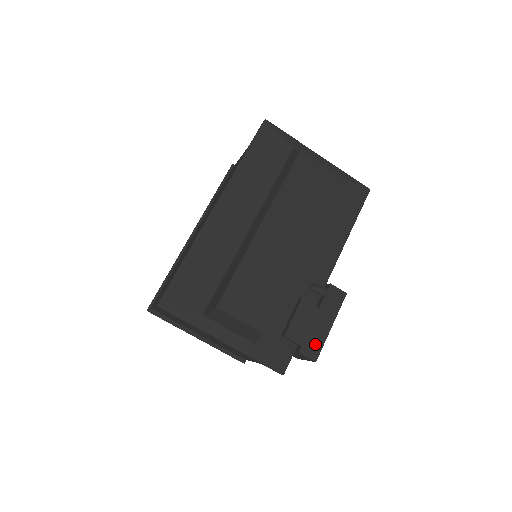
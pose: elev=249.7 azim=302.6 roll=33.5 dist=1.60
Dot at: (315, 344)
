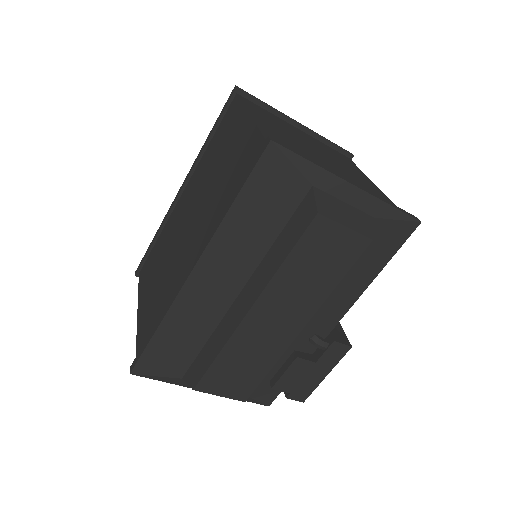
Dot at: (305, 390)
